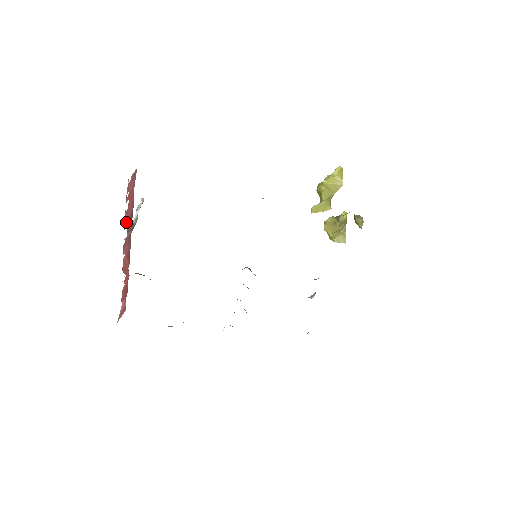
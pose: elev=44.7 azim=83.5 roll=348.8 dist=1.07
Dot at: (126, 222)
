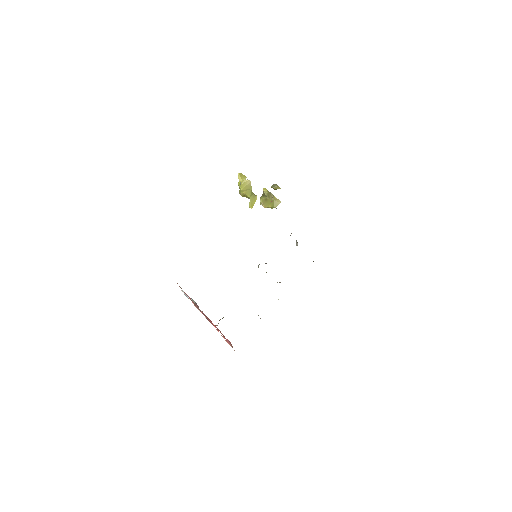
Dot at: (194, 304)
